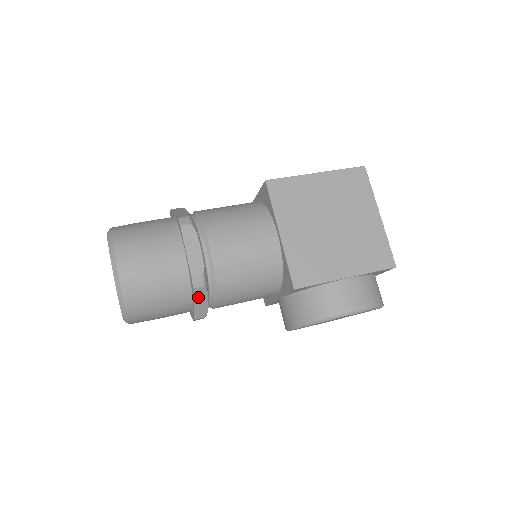
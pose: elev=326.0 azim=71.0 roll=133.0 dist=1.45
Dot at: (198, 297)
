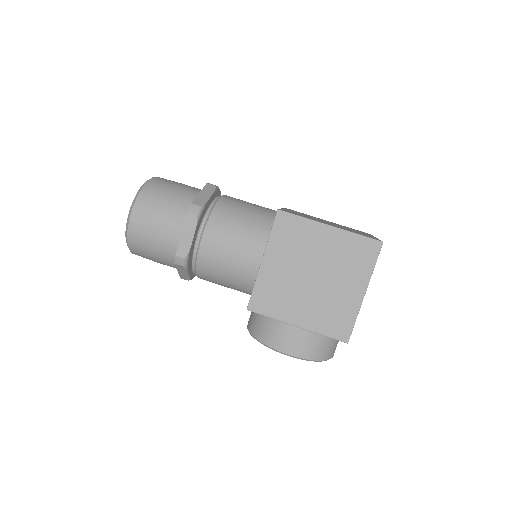
Dot at: (180, 269)
